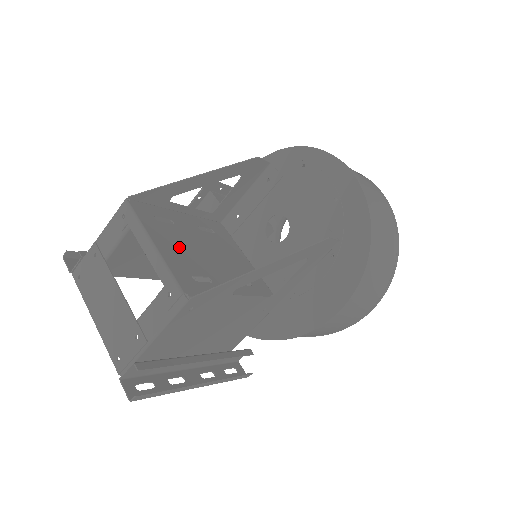
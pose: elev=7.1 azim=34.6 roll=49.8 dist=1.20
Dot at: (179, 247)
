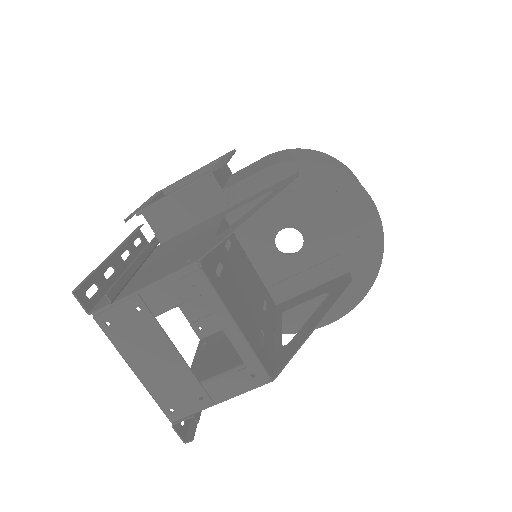
Dot at: (241, 306)
